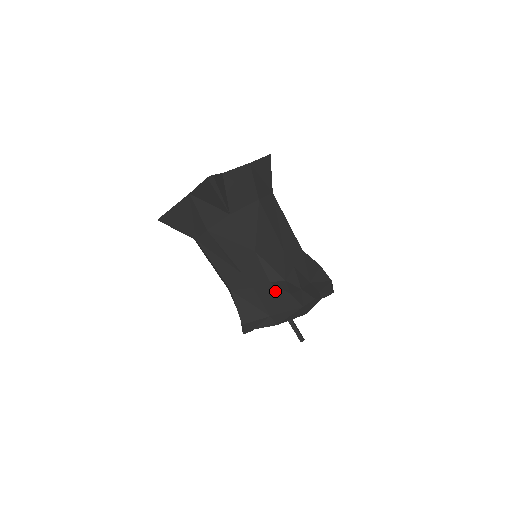
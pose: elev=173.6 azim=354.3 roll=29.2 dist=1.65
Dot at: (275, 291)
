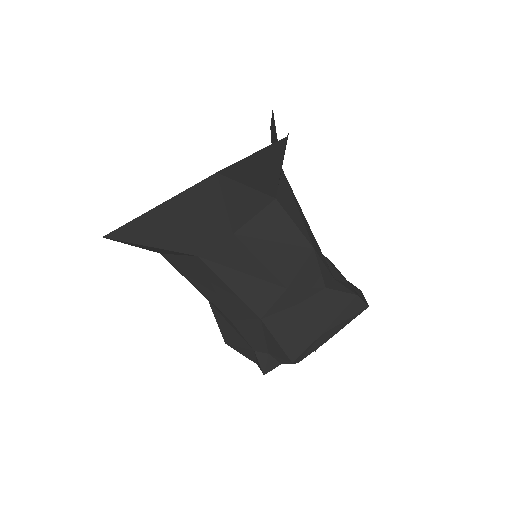
Dot at: (333, 298)
